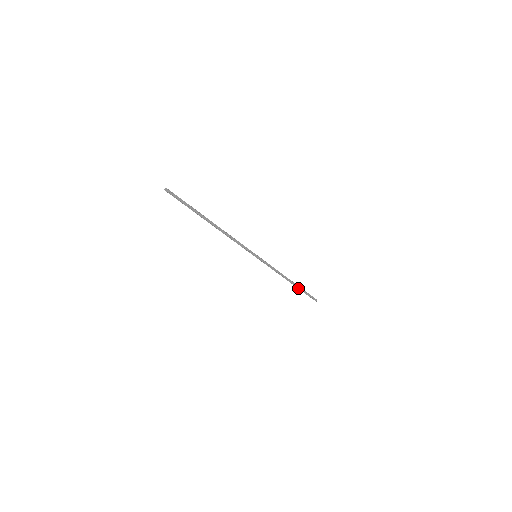
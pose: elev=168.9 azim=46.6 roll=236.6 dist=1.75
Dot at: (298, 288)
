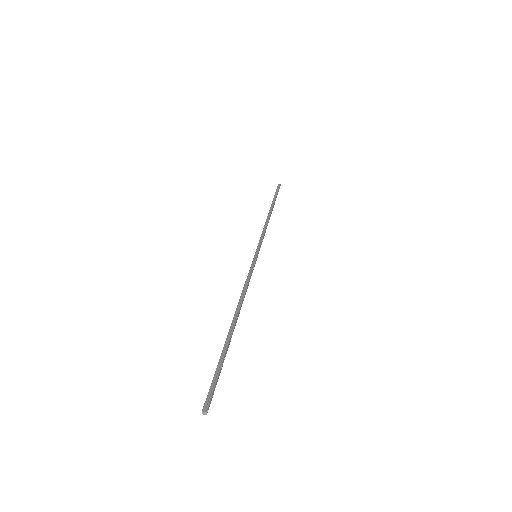
Dot at: (272, 204)
